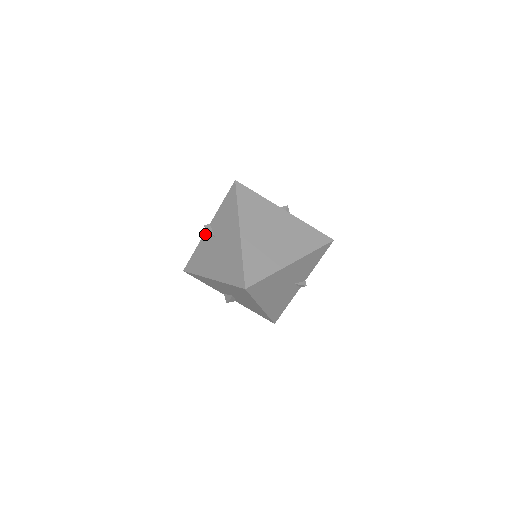
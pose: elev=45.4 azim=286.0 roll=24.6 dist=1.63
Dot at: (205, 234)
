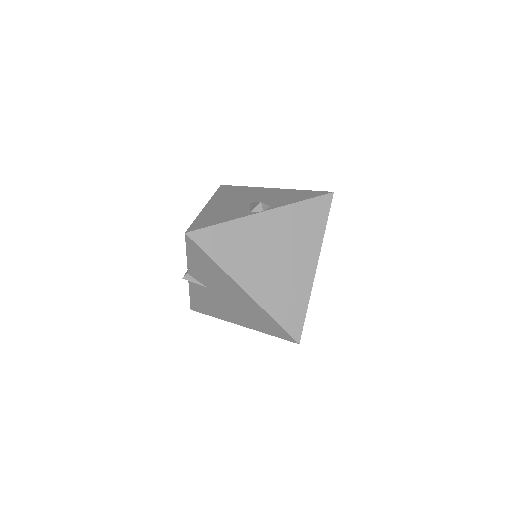
Dot at: (190, 283)
